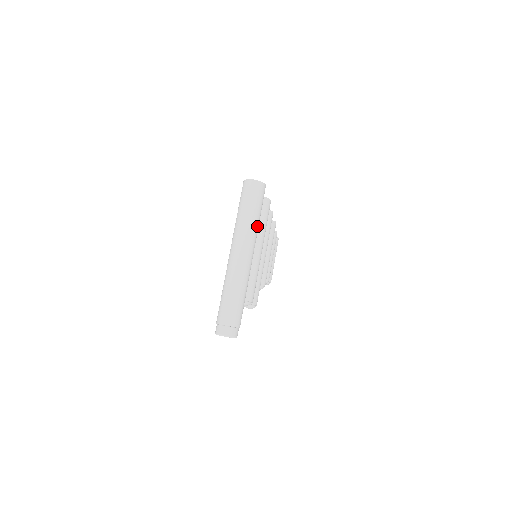
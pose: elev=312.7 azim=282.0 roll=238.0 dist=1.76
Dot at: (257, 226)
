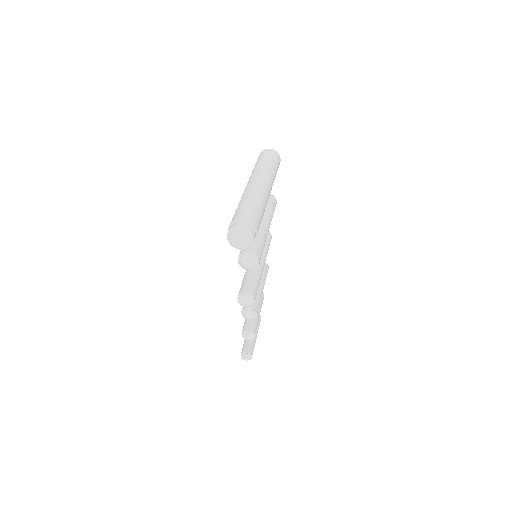
Dot at: (274, 176)
